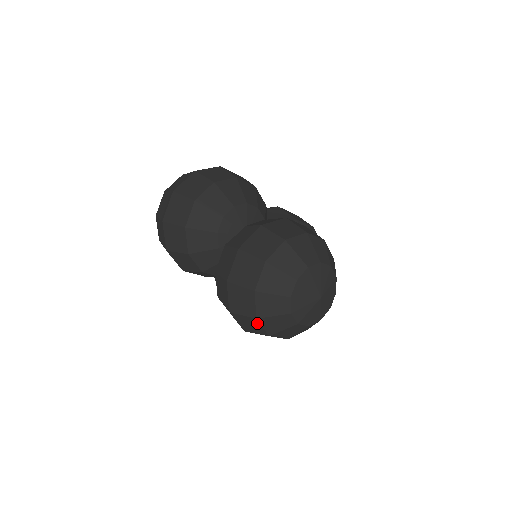
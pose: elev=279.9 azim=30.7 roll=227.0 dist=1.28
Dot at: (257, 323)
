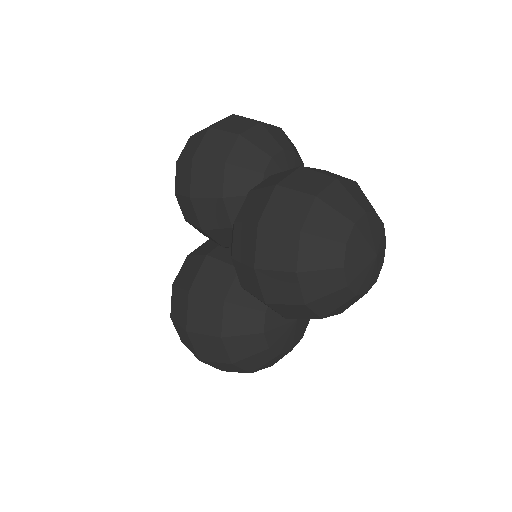
Dot at: (294, 242)
